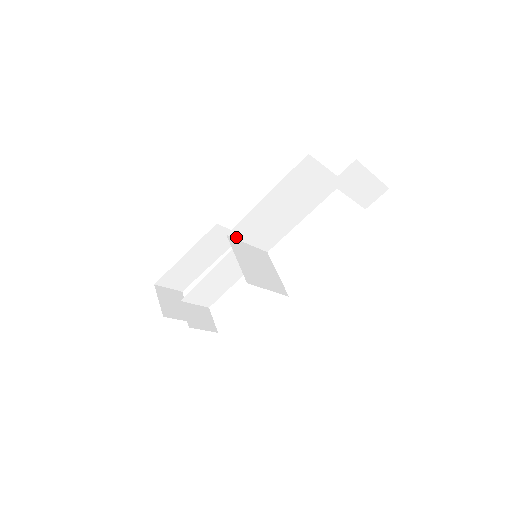
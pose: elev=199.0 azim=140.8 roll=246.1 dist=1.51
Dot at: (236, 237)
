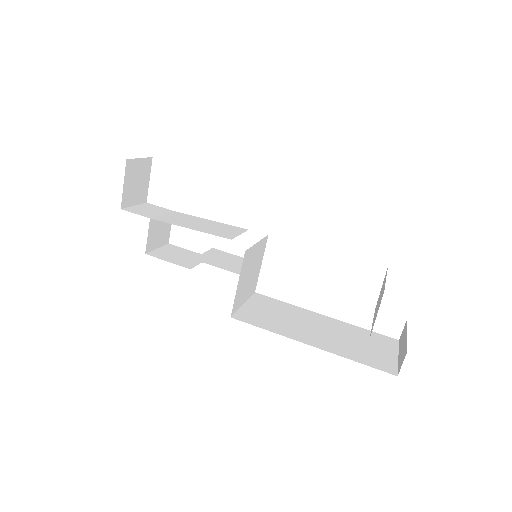
Dot at: occluded
